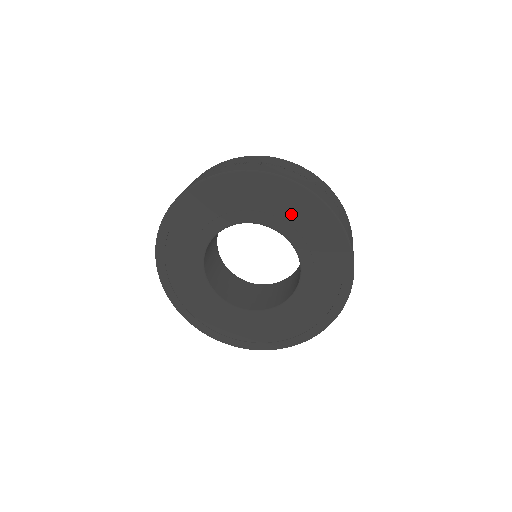
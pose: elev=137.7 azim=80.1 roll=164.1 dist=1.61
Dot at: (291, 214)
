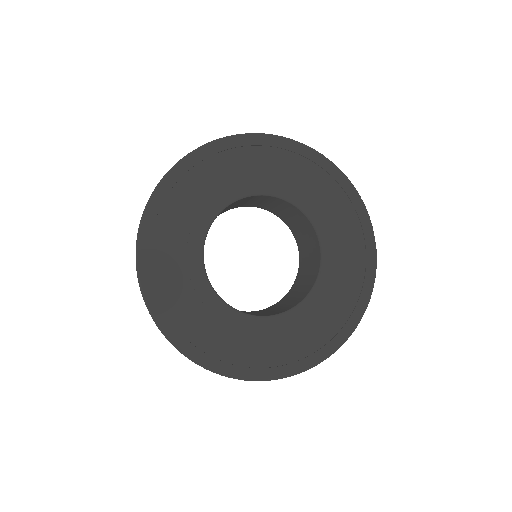
Dot at: (298, 177)
